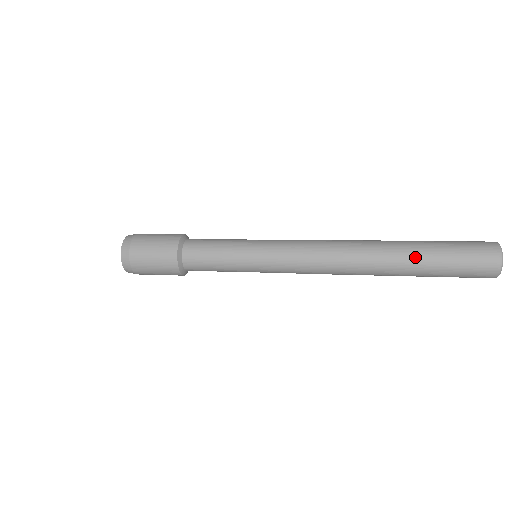
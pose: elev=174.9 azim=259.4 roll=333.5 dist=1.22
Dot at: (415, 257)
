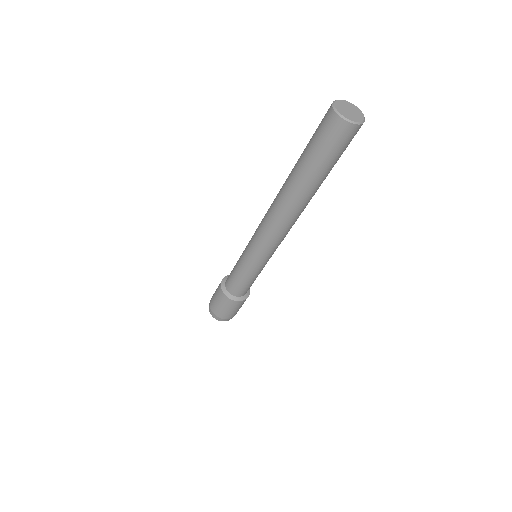
Dot at: (298, 171)
